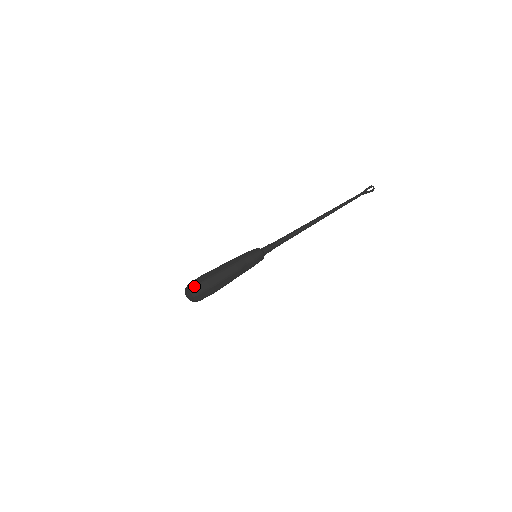
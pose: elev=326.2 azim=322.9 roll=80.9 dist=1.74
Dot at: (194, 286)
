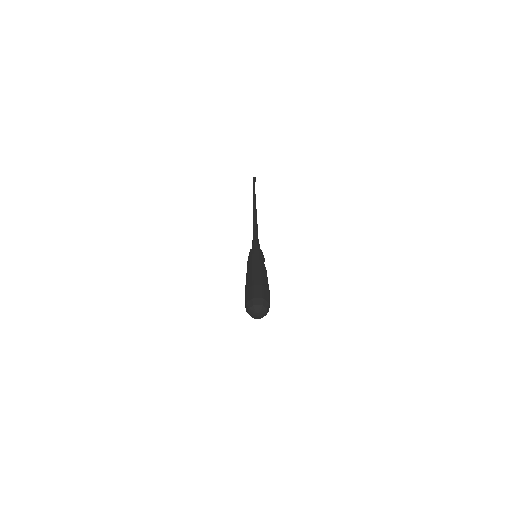
Dot at: (262, 298)
